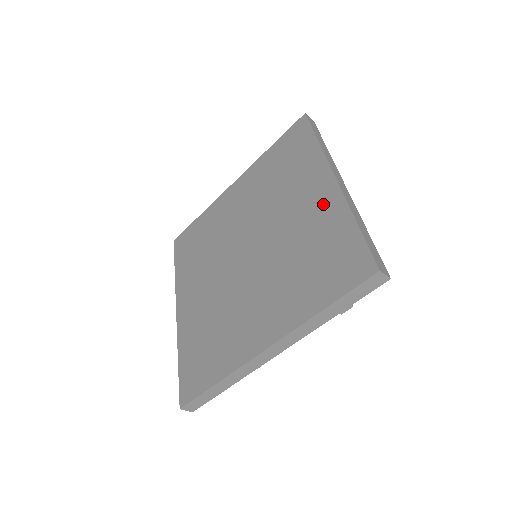
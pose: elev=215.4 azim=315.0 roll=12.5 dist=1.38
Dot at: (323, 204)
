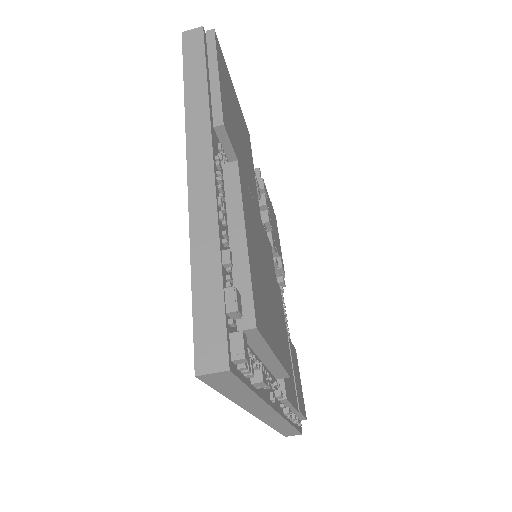
Dot at: occluded
